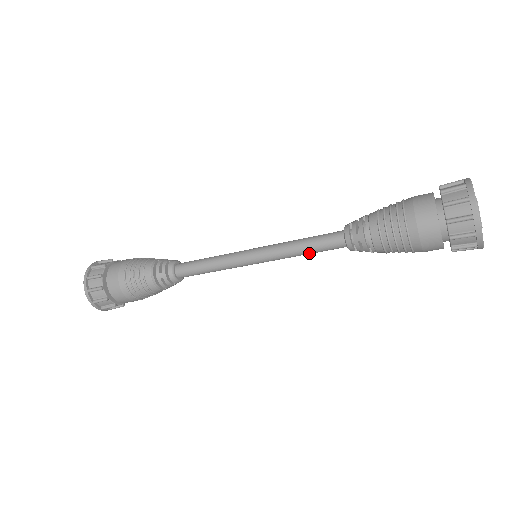
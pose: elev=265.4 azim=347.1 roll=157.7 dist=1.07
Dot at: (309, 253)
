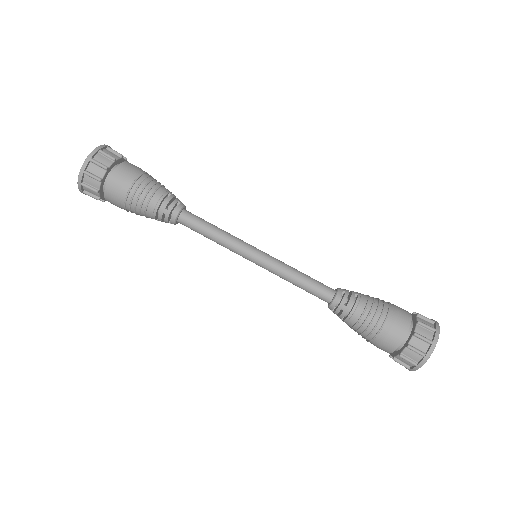
Dot at: occluded
